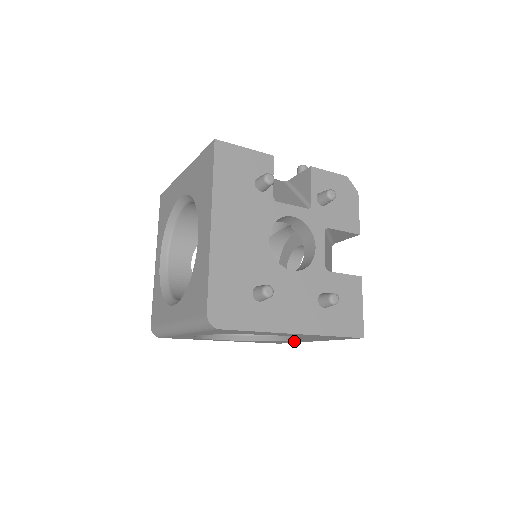
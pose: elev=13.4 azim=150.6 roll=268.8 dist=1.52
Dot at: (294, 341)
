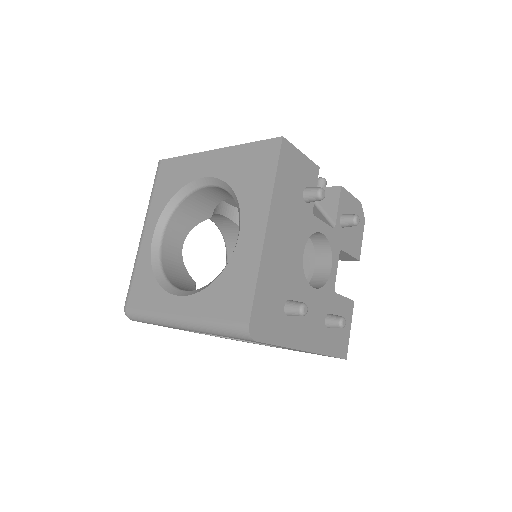
Dot at: occluded
